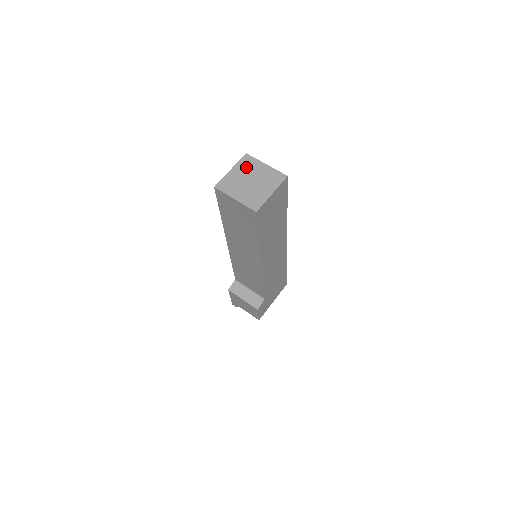
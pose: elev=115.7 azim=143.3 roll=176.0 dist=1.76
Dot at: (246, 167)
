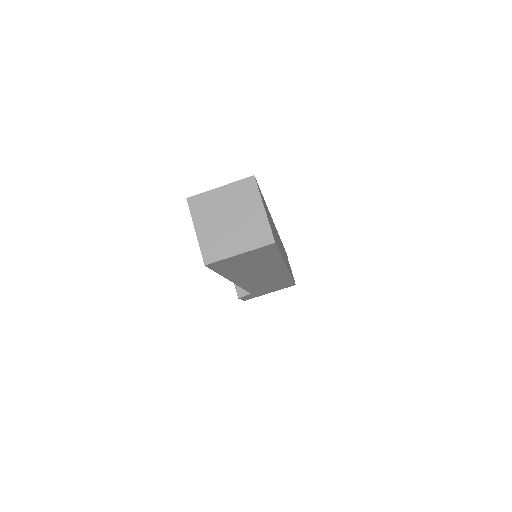
Dot at: (239, 196)
